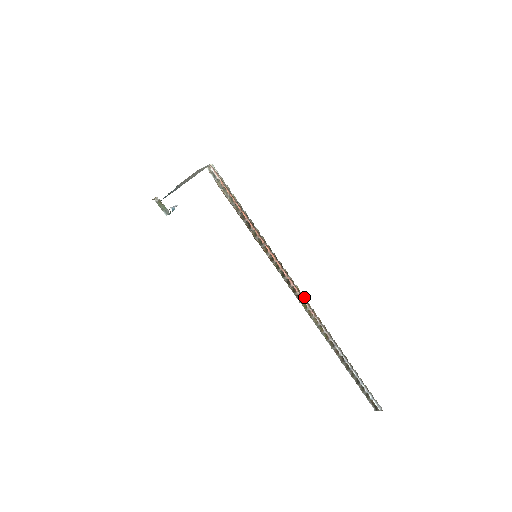
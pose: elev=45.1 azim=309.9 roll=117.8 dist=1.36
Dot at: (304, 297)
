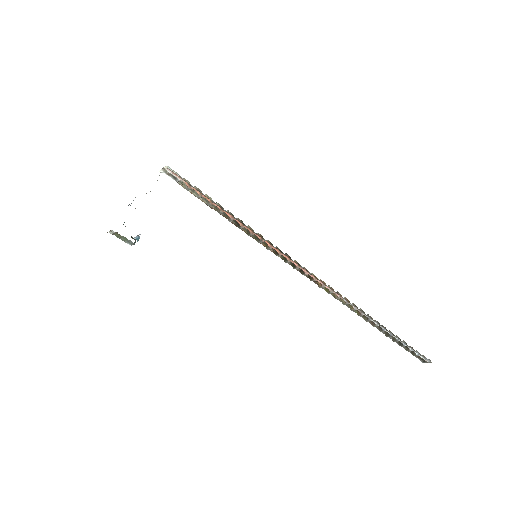
Dot at: (324, 283)
